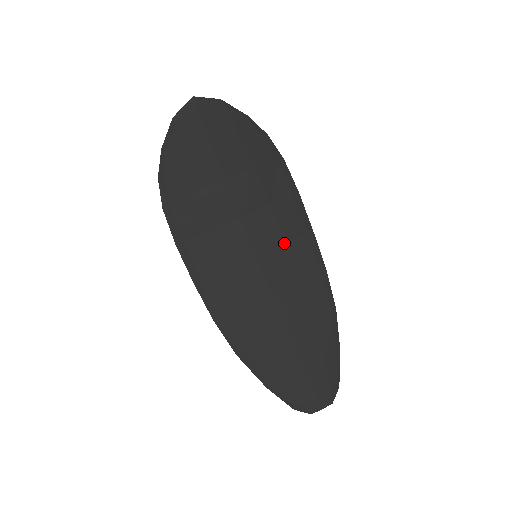
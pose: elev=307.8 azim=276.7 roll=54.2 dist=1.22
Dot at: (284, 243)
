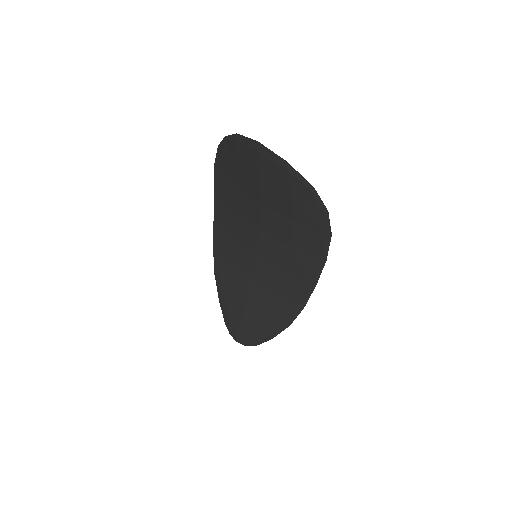
Dot at: (284, 270)
